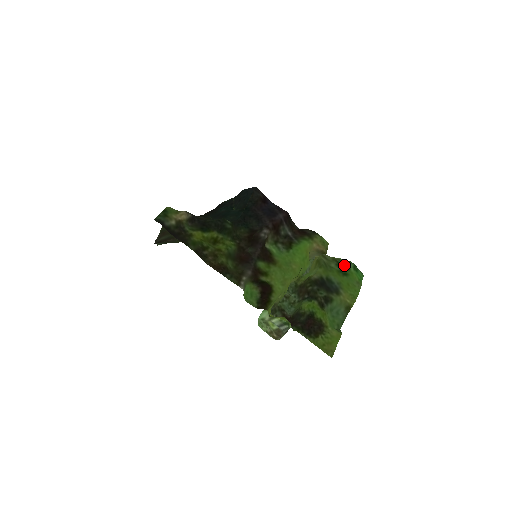
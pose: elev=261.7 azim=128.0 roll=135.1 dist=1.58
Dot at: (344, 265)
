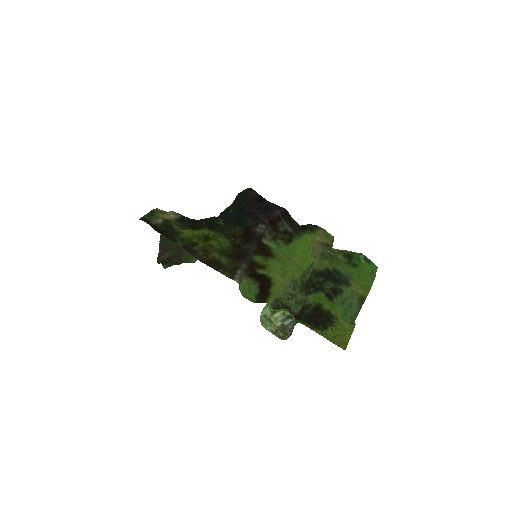
Dot at: (353, 256)
